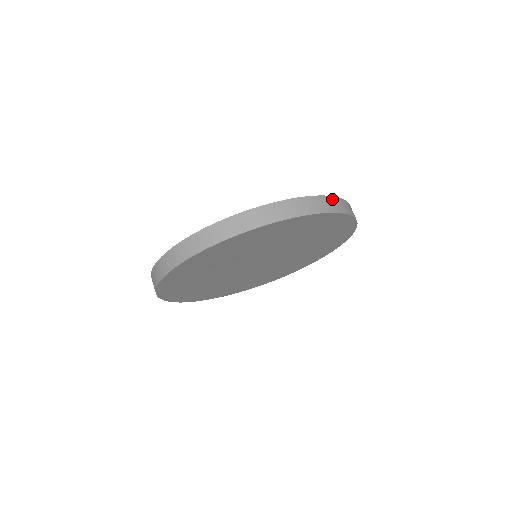
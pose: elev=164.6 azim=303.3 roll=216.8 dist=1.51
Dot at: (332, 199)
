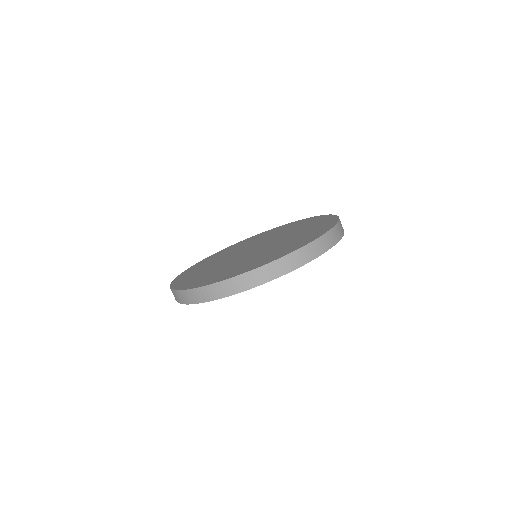
Dot at: (315, 243)
